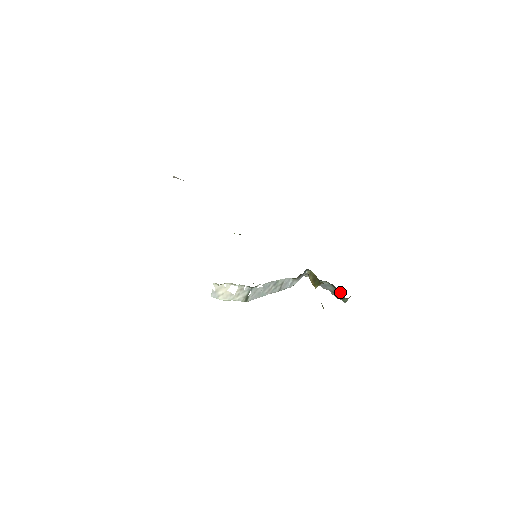
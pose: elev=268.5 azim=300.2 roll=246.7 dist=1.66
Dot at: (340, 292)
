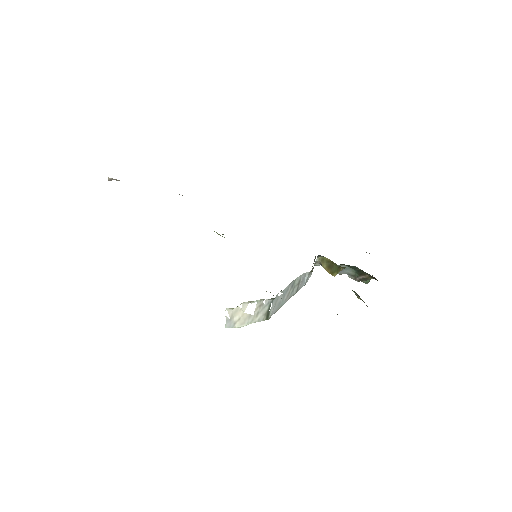
Dot at: (367, 273)
